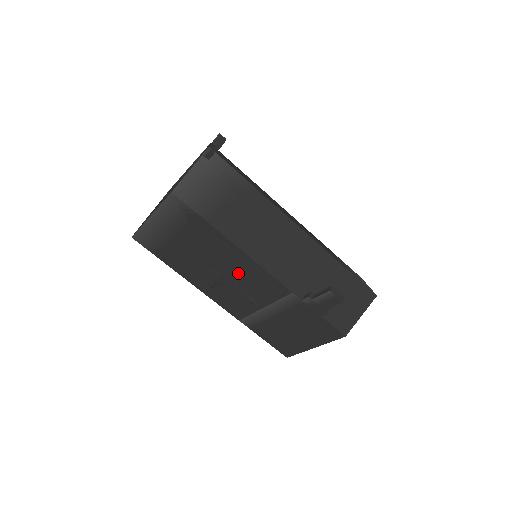
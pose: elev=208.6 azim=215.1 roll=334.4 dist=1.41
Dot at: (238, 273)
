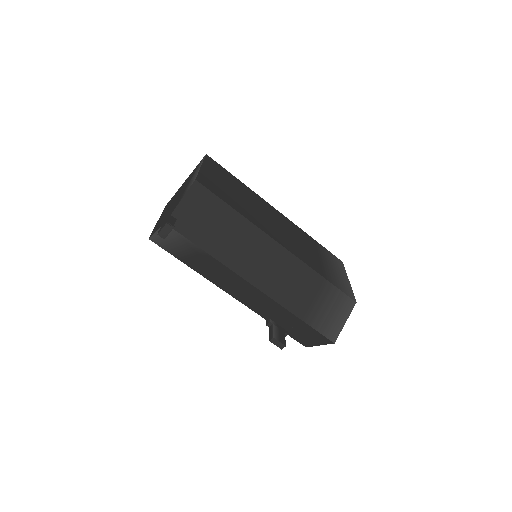
Dot at: occluded
